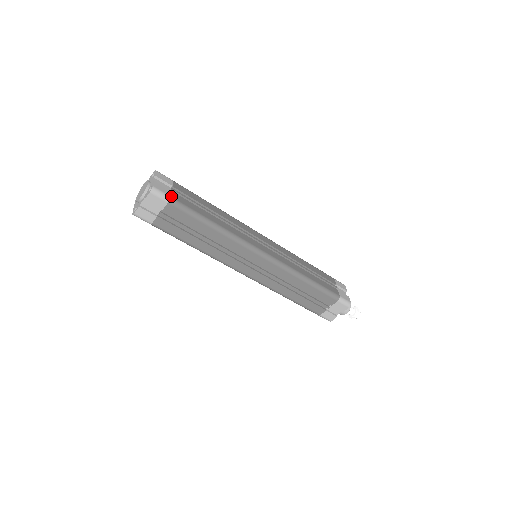
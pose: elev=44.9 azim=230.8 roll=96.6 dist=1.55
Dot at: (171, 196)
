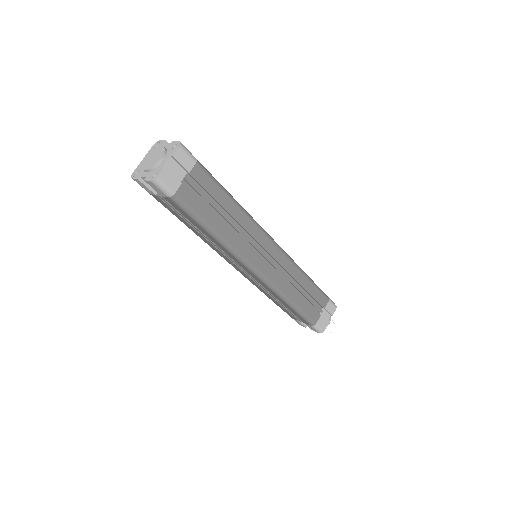
Dot at: (176, 192)
